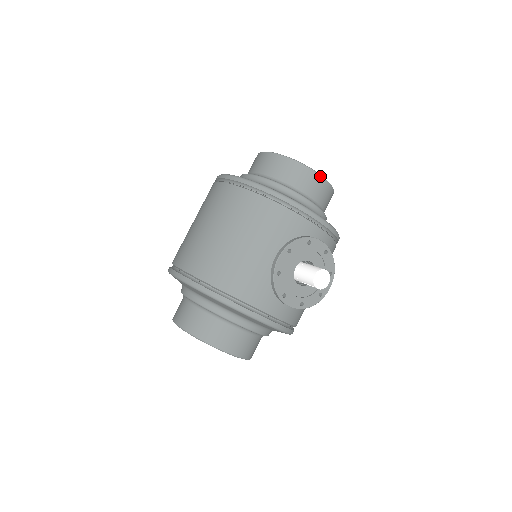
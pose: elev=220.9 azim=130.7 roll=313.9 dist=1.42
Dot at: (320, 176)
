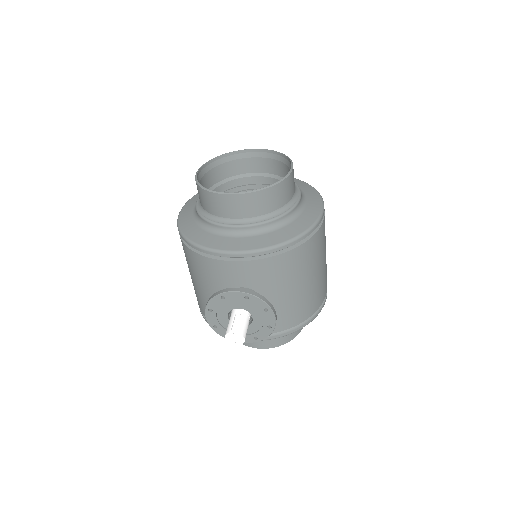
Dot at: (234, 195)
